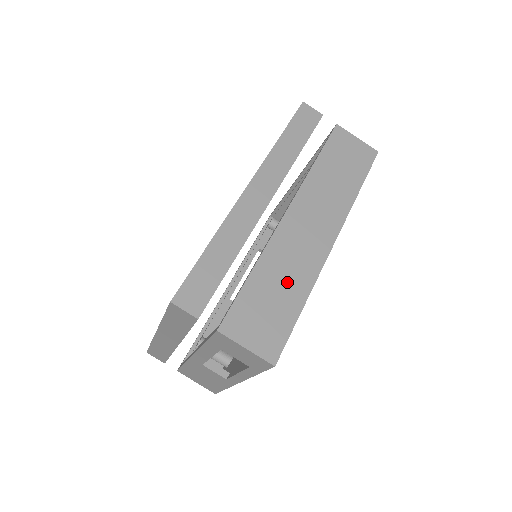
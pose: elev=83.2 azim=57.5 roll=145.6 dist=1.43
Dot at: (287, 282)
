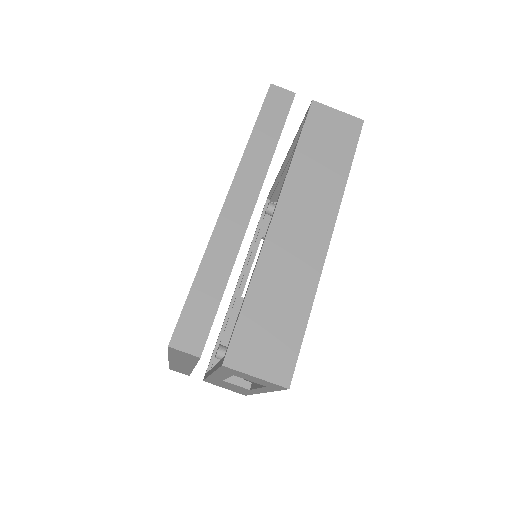
Dot at: (287, 295)
